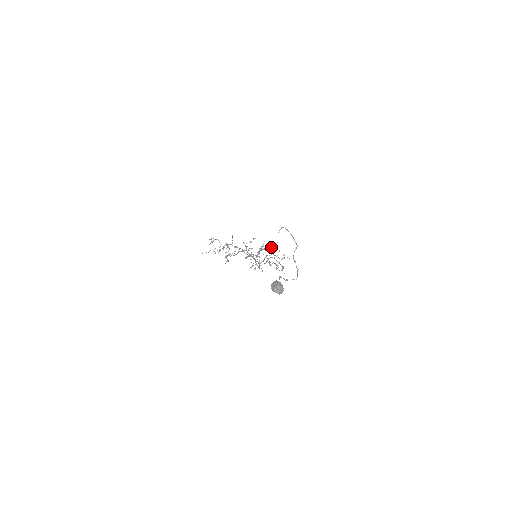
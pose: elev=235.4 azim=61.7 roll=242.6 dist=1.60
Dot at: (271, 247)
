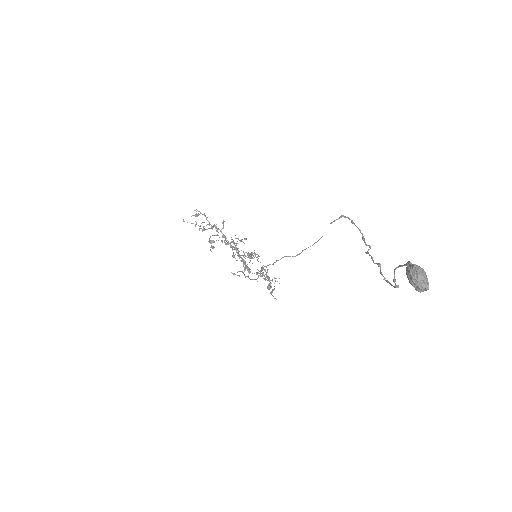
Dot at: occluded
